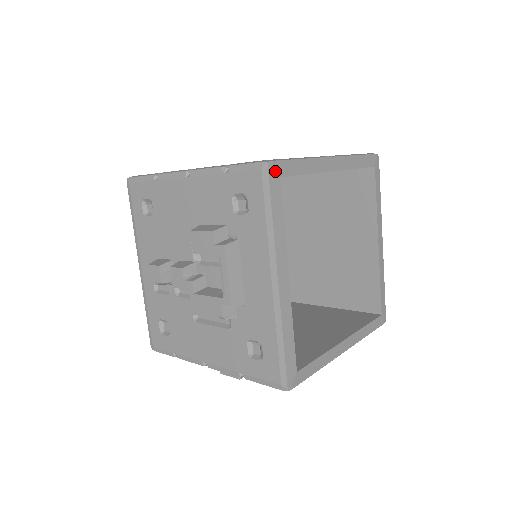
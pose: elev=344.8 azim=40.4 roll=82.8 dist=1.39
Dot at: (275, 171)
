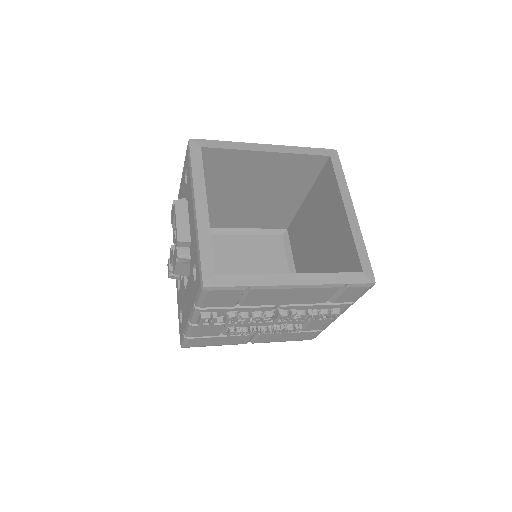
Dot at: (196, 144)
